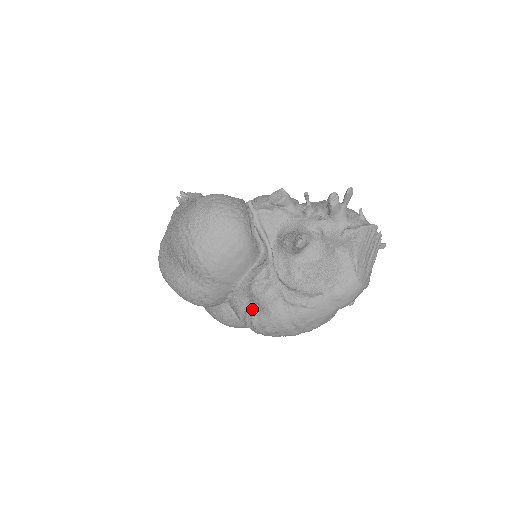
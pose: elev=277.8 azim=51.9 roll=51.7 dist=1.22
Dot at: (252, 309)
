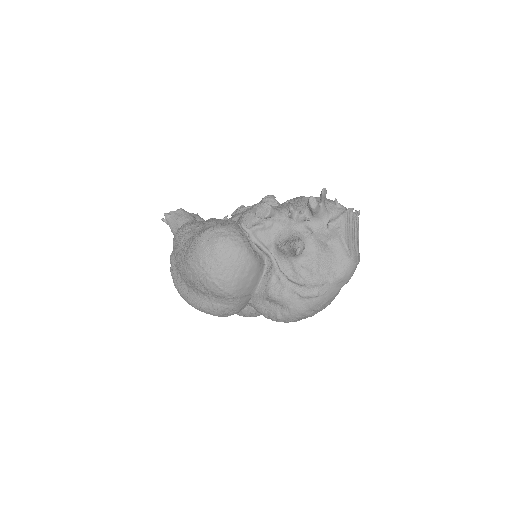
Dot at: (274, 308)
